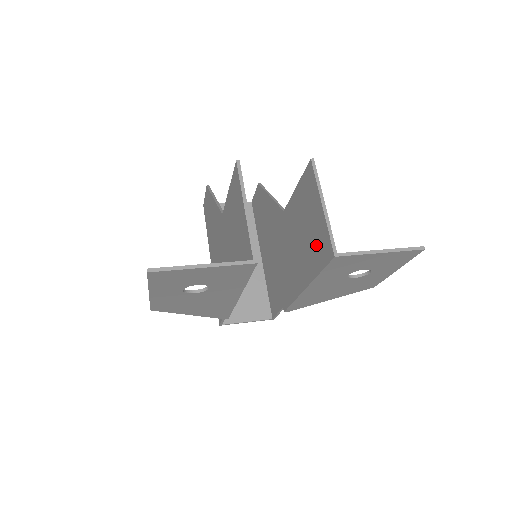
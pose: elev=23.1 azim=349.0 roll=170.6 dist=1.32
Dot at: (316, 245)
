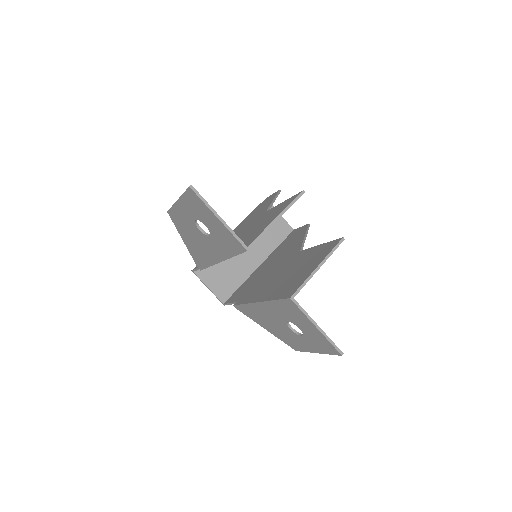
Dot at: (290, 284)
